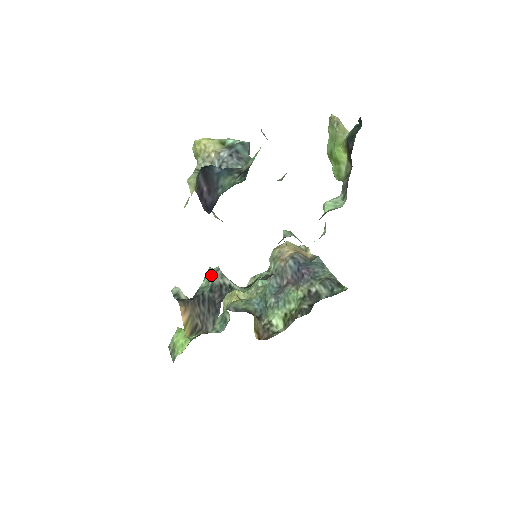
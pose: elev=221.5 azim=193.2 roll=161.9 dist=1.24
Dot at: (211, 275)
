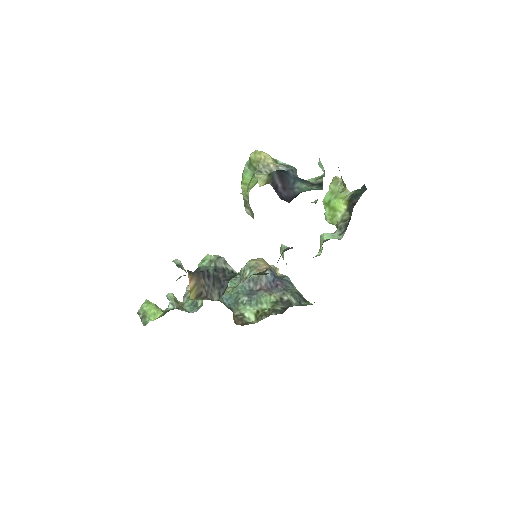
Dot at: (213, 259)
